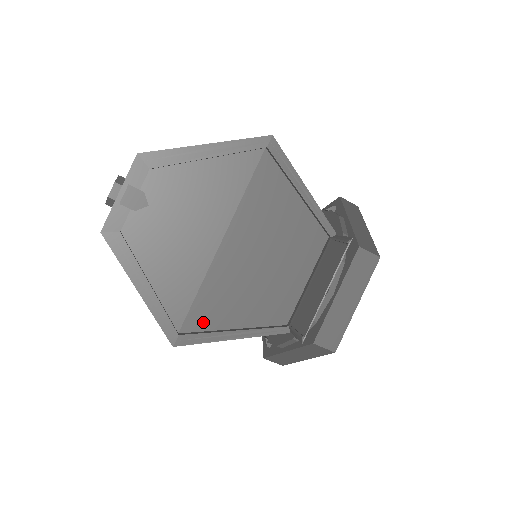
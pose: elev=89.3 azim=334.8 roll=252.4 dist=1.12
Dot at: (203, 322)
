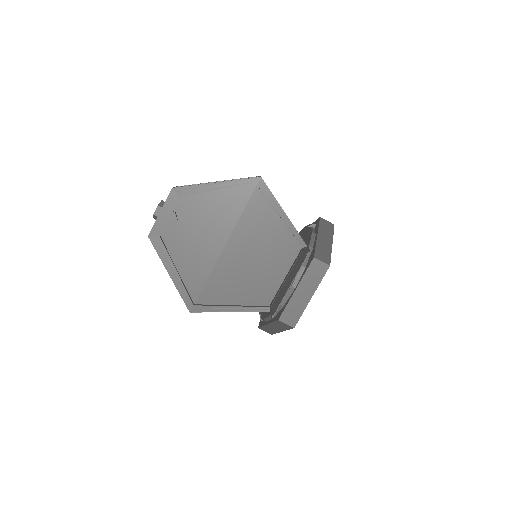
Dot at: (211, 298)
